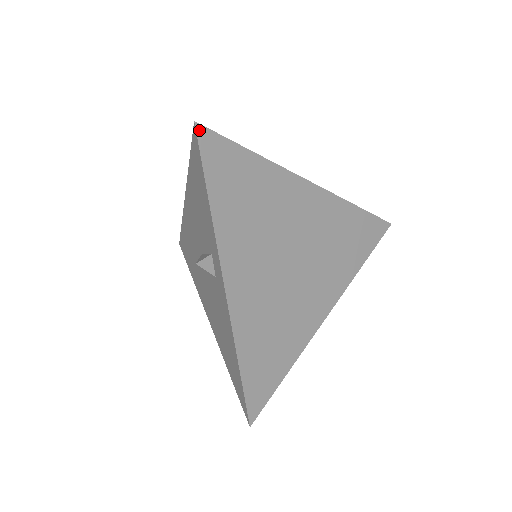
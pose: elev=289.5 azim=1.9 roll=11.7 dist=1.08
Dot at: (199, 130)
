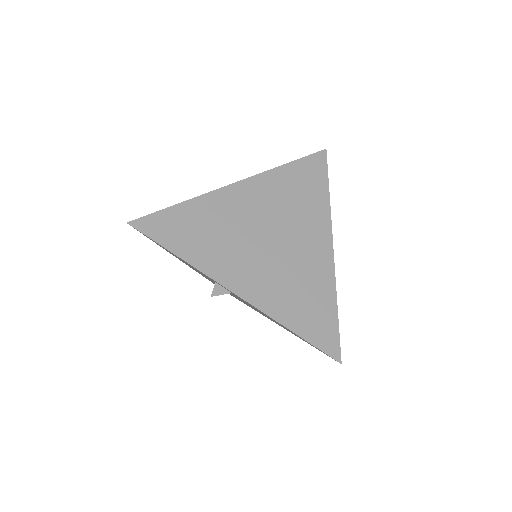
Dot at: (134, 225)
